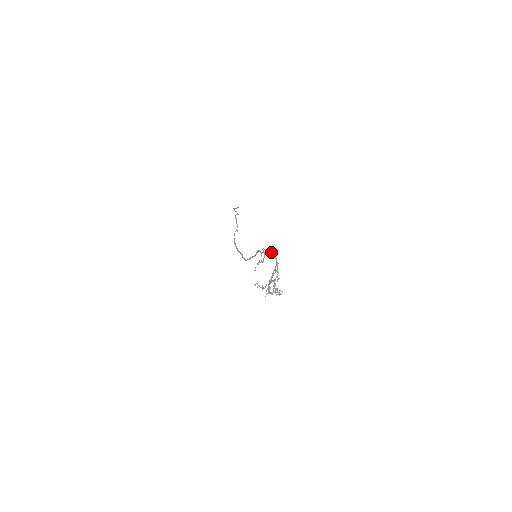
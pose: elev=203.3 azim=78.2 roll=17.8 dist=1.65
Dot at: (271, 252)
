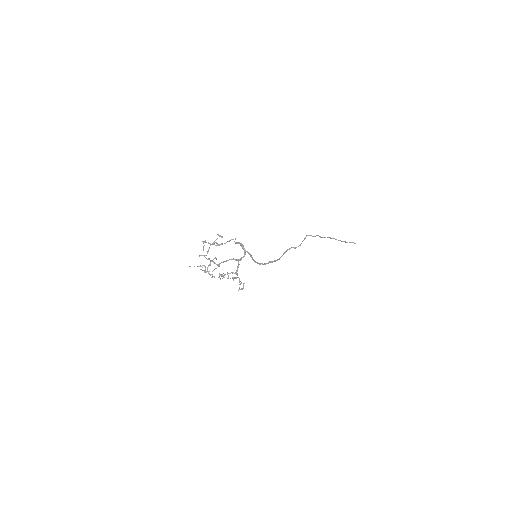
Dot at: occluded
